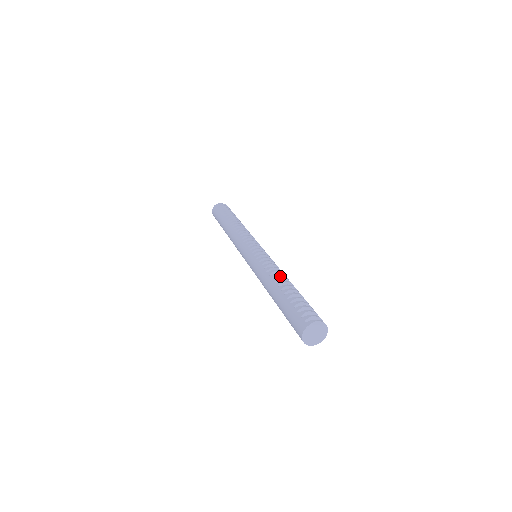
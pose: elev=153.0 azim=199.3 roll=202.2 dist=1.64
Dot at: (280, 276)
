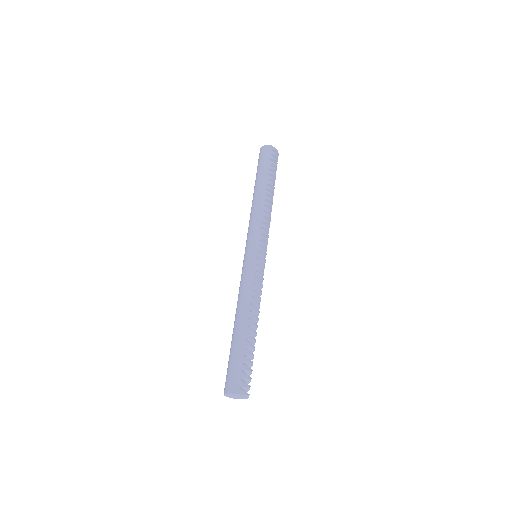
Dot at: (257, 312)
